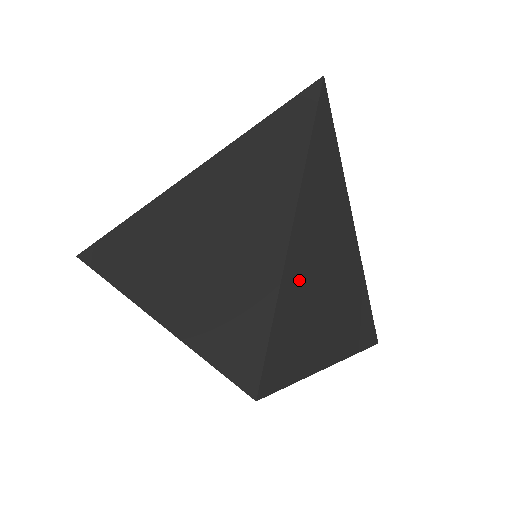
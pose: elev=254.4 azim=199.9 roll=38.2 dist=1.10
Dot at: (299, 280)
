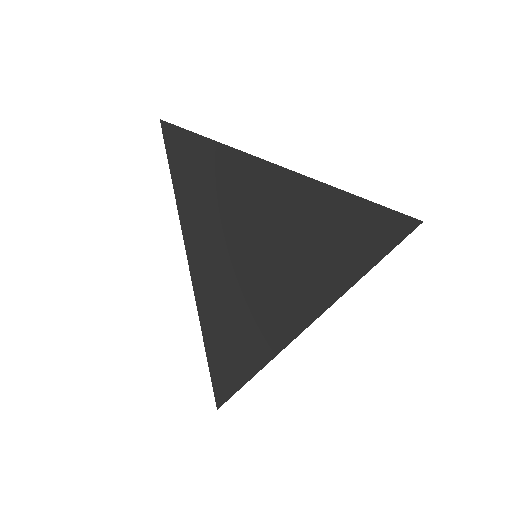
Dot at: occluded
